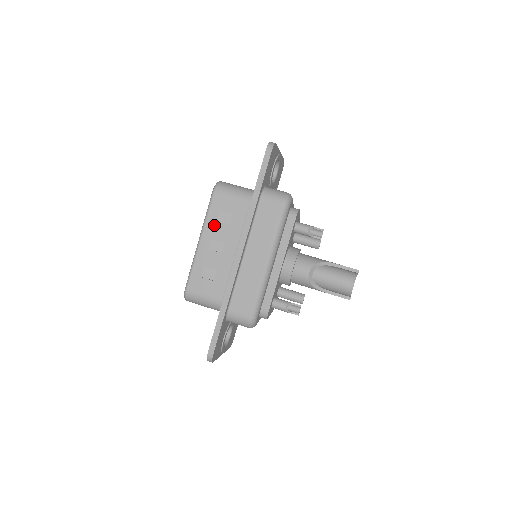
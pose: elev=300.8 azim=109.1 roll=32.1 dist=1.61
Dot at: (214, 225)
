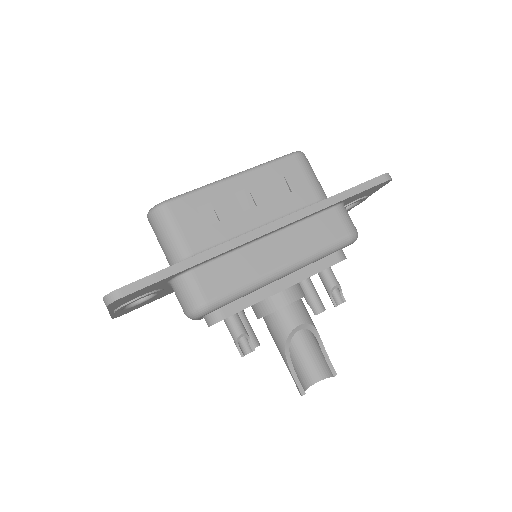
Dot at: (264, 179)
